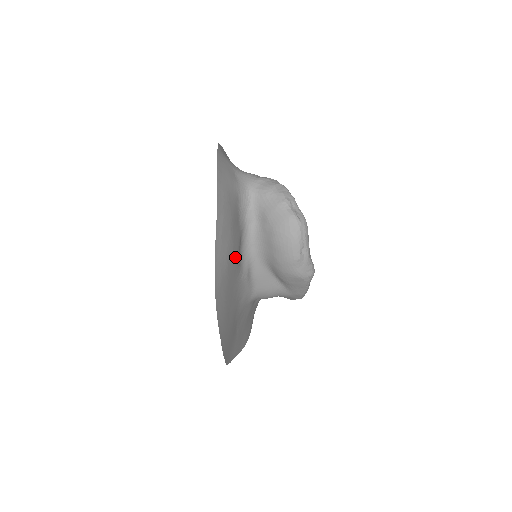
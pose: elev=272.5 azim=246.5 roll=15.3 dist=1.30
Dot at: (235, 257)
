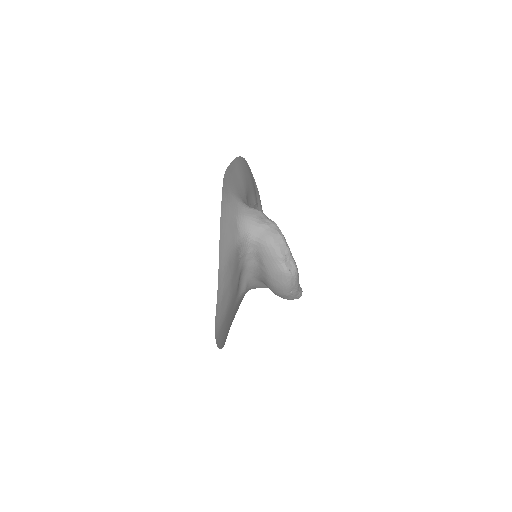
Dot at: (234, 297)
